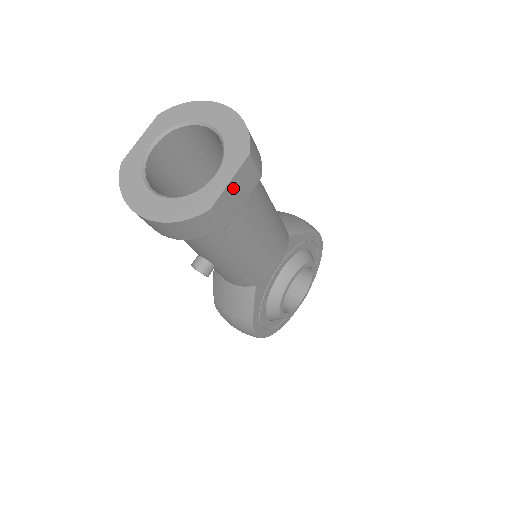
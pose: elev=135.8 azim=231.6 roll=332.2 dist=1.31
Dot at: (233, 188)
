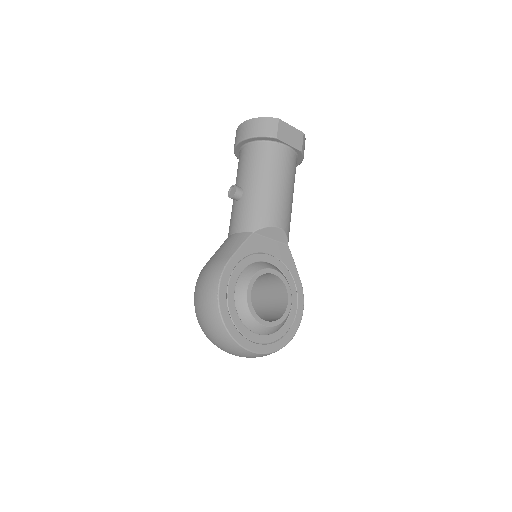
Dot at: (290, 130)
